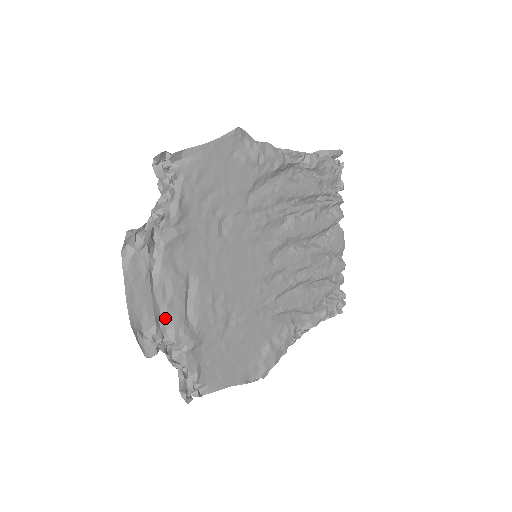
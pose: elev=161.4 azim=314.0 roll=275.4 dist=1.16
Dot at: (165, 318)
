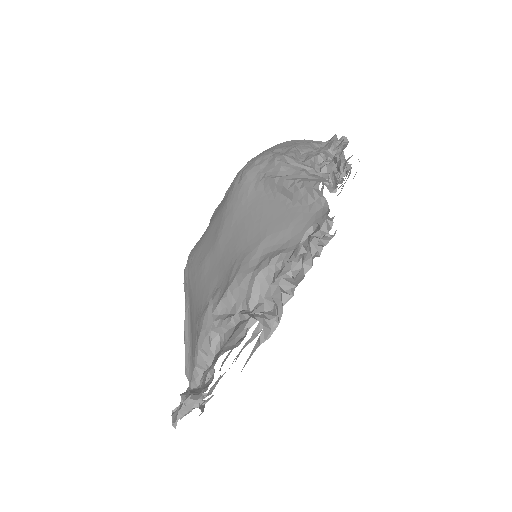
Dot at: occluded
